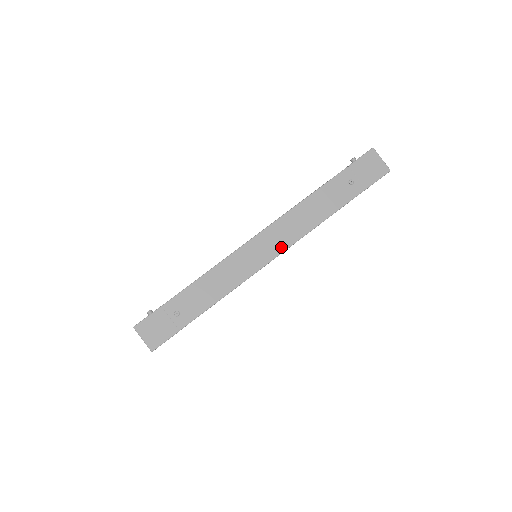
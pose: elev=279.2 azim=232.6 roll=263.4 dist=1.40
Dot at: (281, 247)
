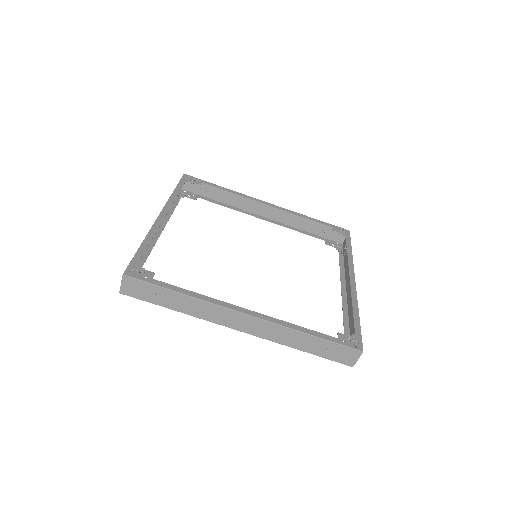
Dot at: (249, 331)
